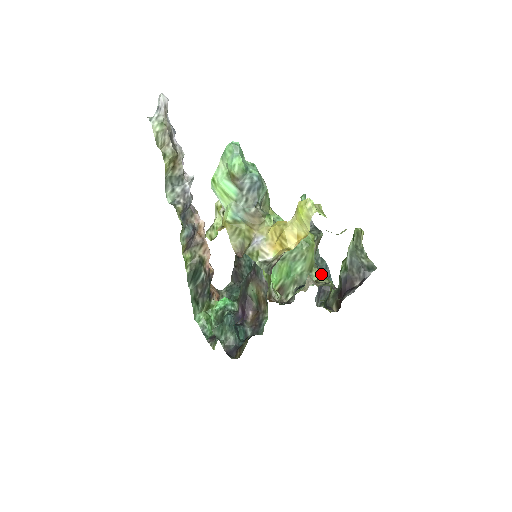
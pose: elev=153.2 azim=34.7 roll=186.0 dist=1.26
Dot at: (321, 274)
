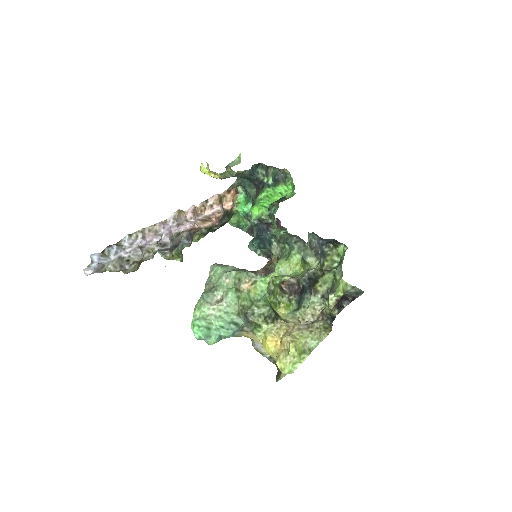
Dot at: (320, 245)
